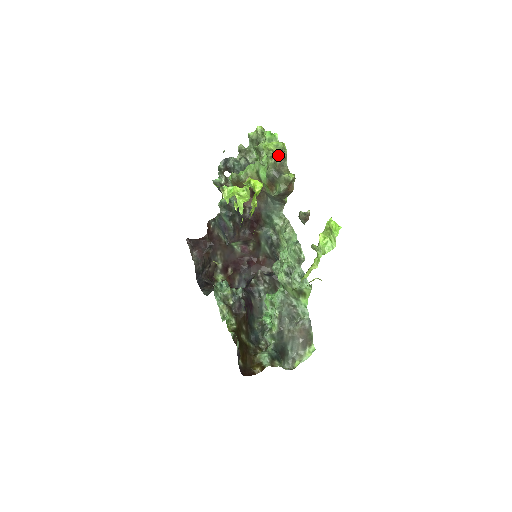
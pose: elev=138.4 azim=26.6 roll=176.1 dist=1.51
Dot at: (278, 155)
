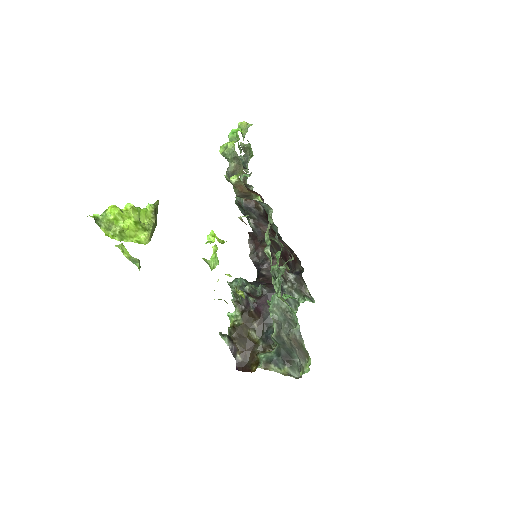
Dot at: (226, 157)
